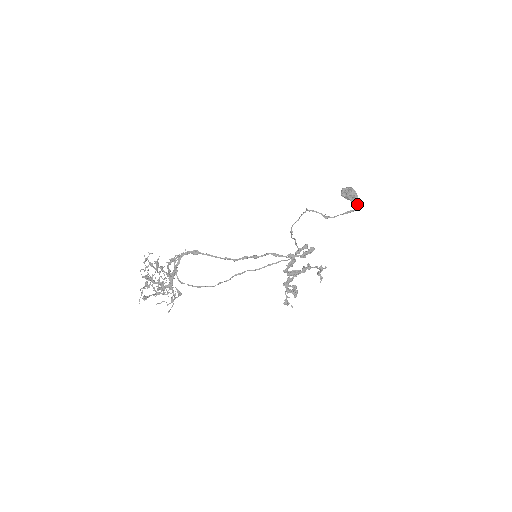
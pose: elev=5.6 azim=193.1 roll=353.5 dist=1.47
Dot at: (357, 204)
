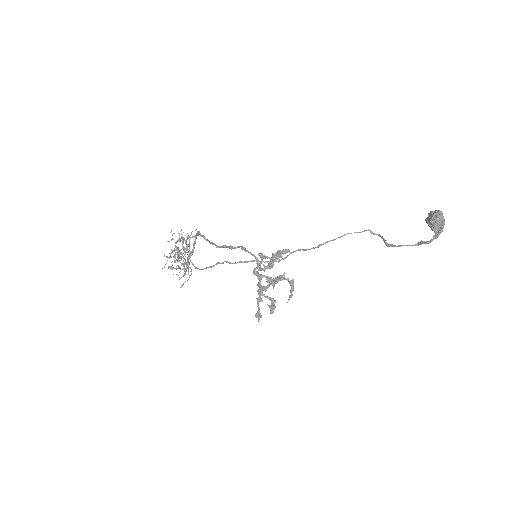
Dot at: (435, 233)
